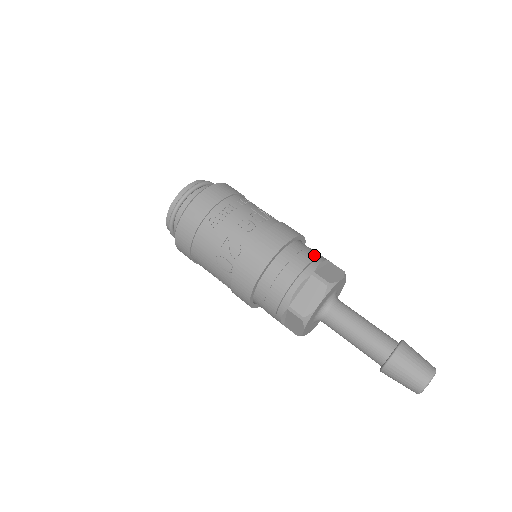
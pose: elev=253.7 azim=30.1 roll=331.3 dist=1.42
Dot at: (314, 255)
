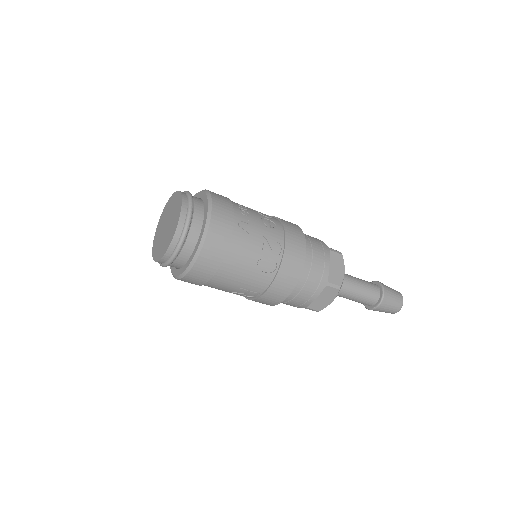
Dot at: occluded
